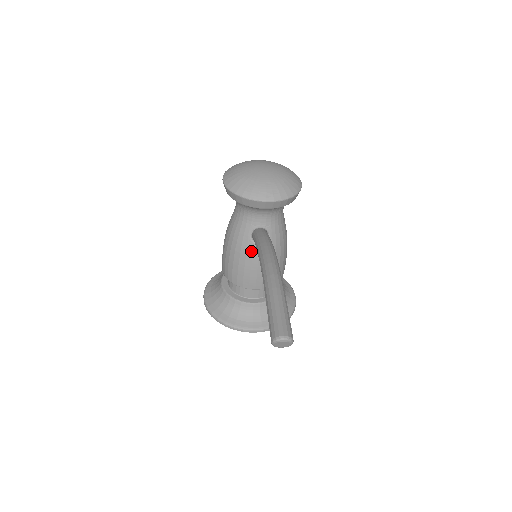
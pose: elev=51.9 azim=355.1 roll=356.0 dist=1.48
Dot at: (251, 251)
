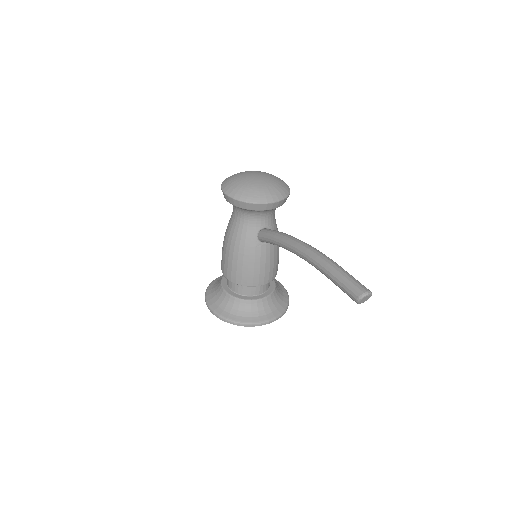
Dot at: (259, 251)
